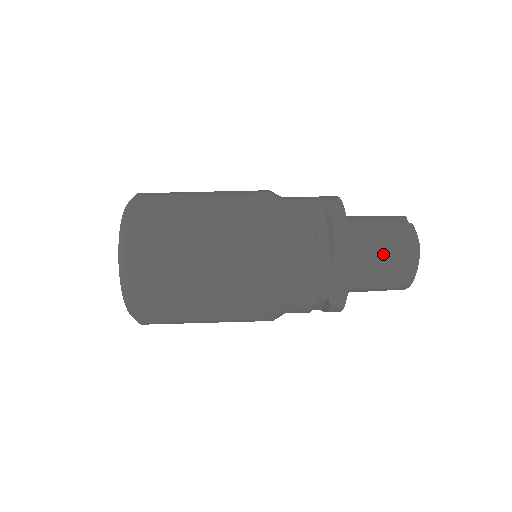
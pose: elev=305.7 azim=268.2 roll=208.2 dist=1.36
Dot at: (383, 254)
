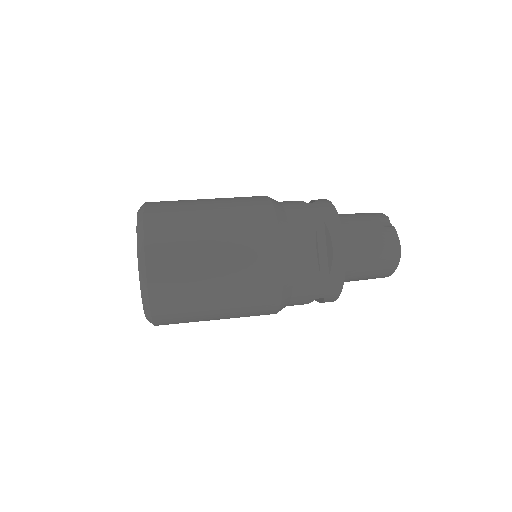
Dot at: (371, 259)
